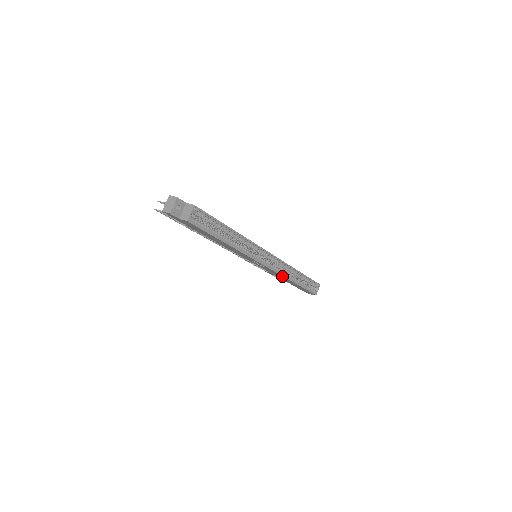
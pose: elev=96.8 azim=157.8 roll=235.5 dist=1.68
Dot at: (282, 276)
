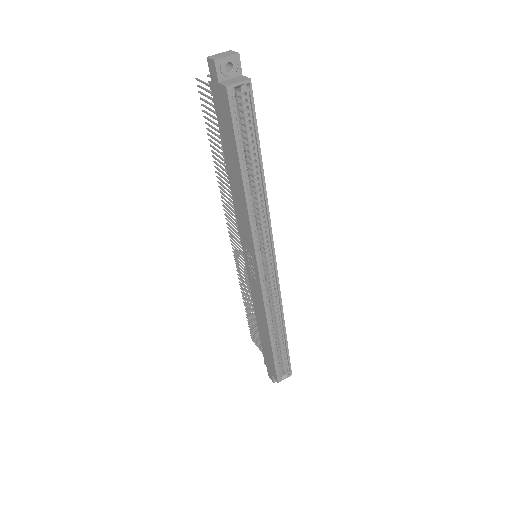
Dot at: (264, 311)
